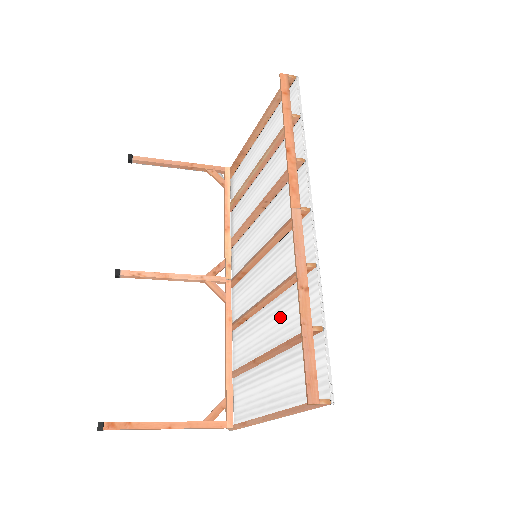
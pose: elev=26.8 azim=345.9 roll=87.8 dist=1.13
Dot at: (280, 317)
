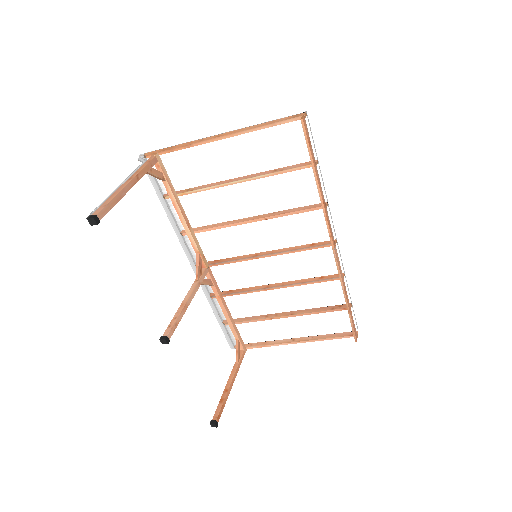
Dot at: (297, 294)
